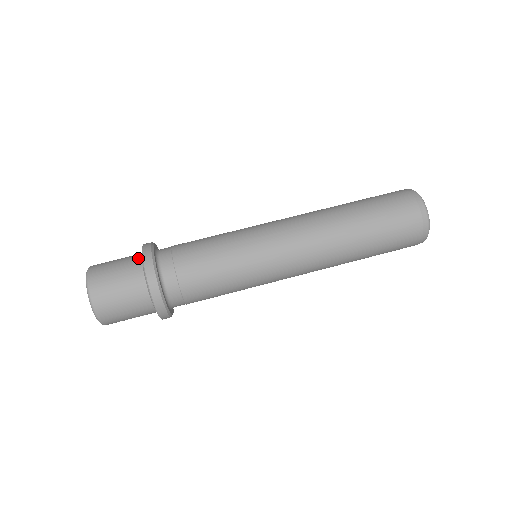
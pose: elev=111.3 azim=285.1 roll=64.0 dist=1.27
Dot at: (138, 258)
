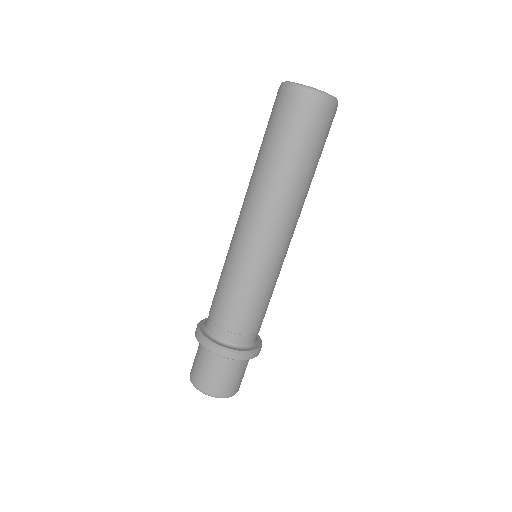
Dot at: occluded
